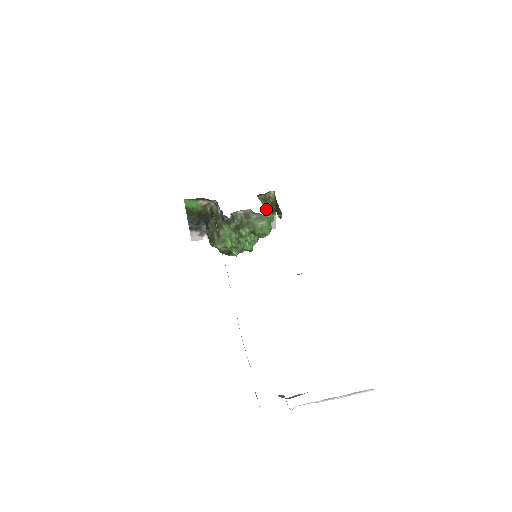
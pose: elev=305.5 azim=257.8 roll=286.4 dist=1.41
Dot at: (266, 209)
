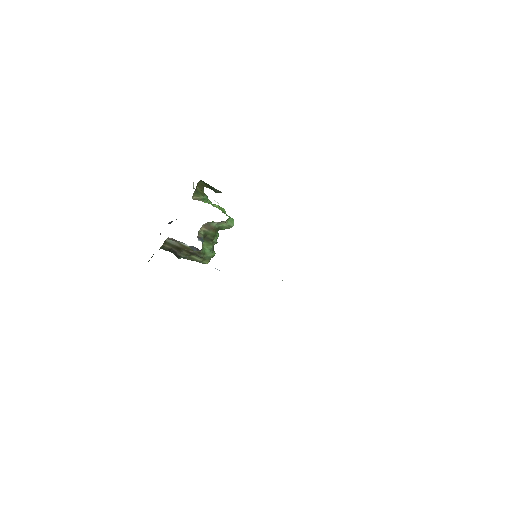
Dot at: (206, 200)
